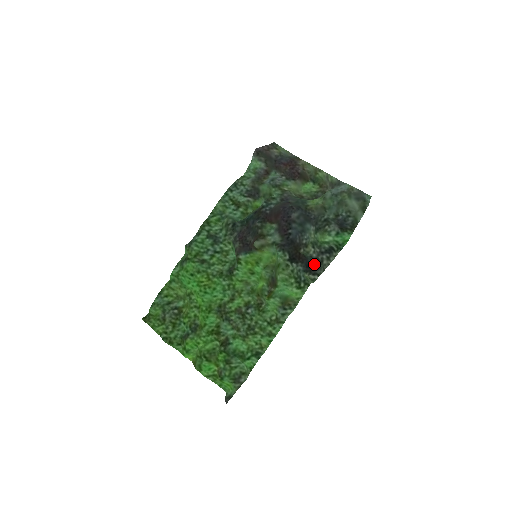
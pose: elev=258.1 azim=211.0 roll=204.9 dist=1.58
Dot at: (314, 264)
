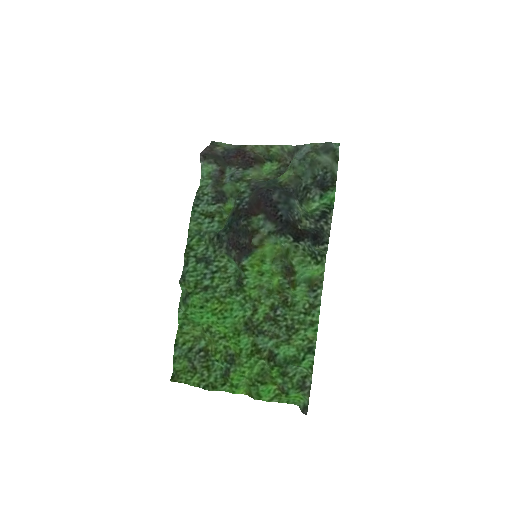
Dot at: (318, 234)
